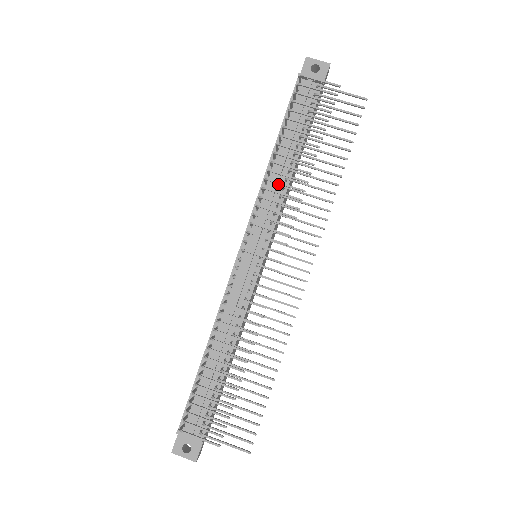
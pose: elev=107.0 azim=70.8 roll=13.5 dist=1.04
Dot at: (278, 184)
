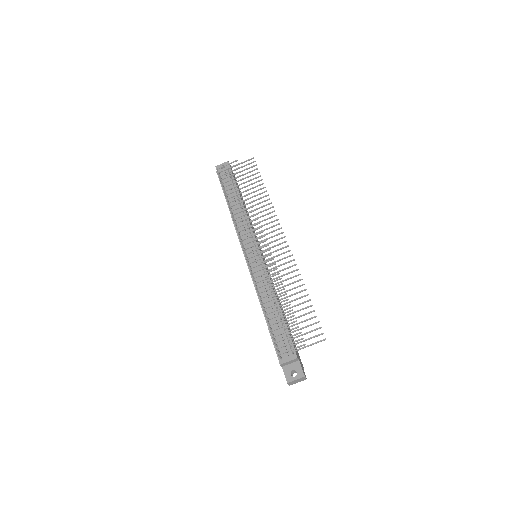
Dot at: (241, 217)
